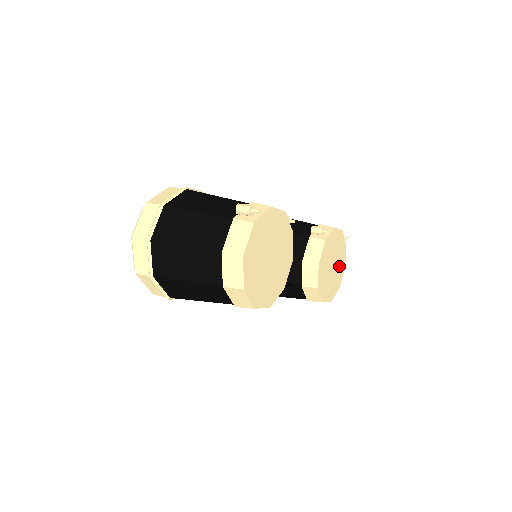
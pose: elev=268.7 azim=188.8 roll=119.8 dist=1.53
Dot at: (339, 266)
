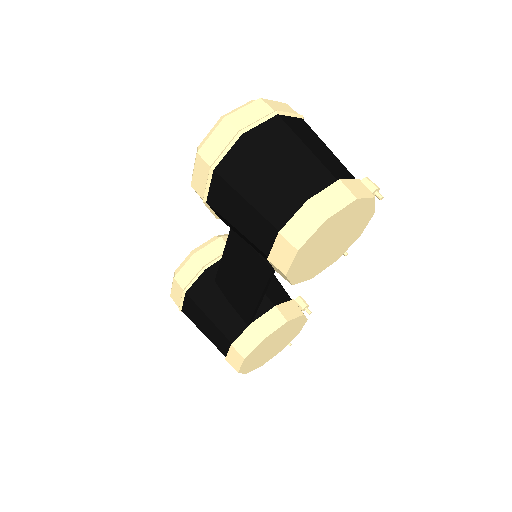
Dot at: (268, 355)
